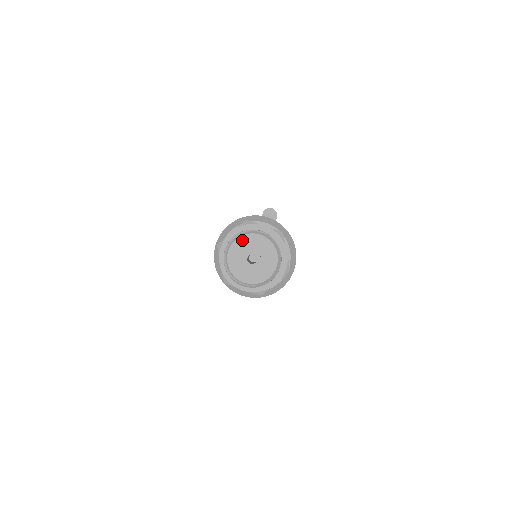
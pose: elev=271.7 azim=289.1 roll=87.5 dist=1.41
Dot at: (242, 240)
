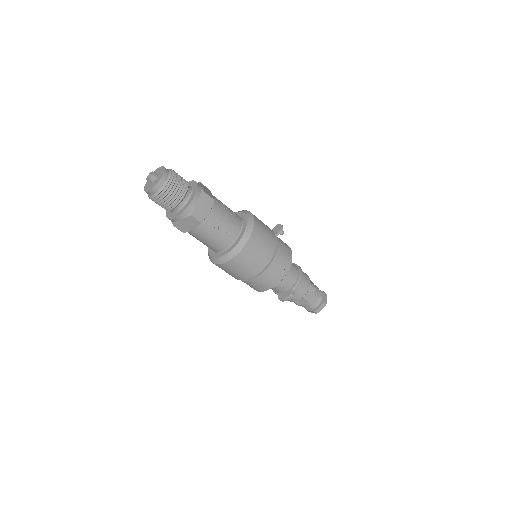
Dot at: (159, 169)
